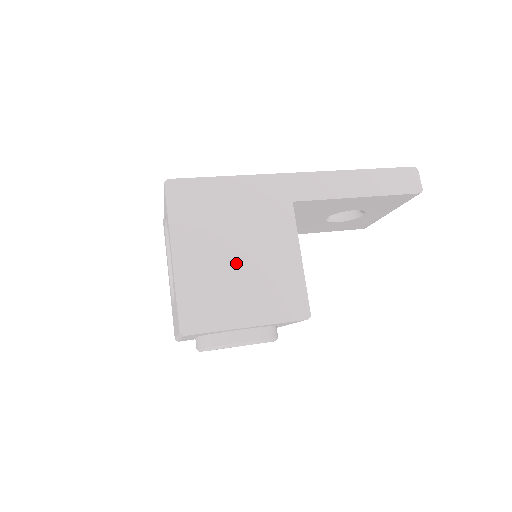
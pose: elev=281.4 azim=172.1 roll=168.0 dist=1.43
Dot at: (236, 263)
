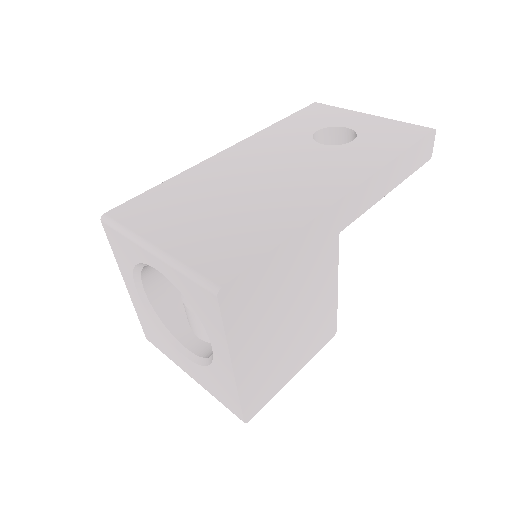
Dot at: (288, 331)
